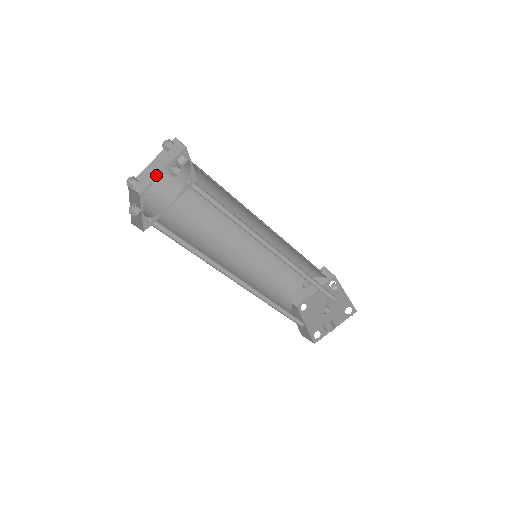
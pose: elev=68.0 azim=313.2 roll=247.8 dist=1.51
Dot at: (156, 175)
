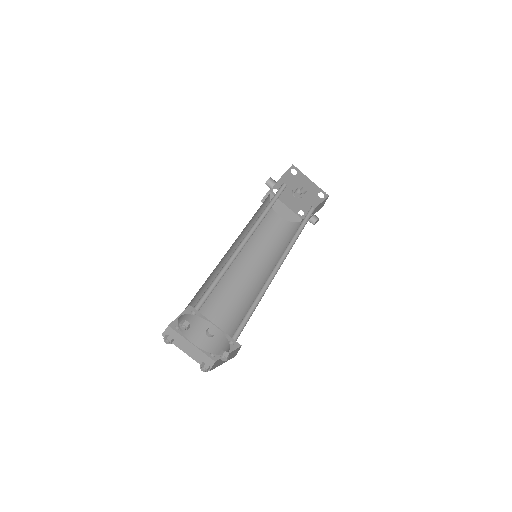
Dot at: (175, 319)
